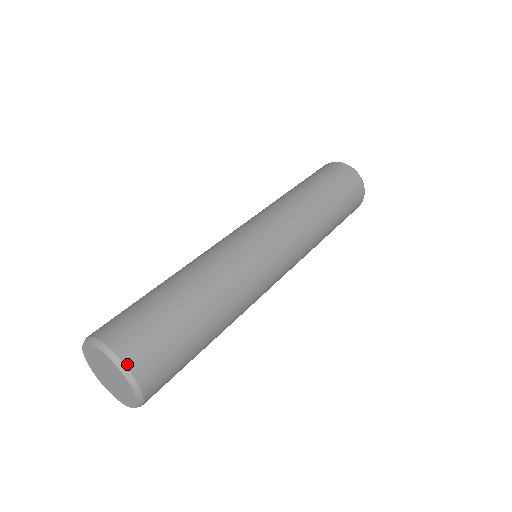
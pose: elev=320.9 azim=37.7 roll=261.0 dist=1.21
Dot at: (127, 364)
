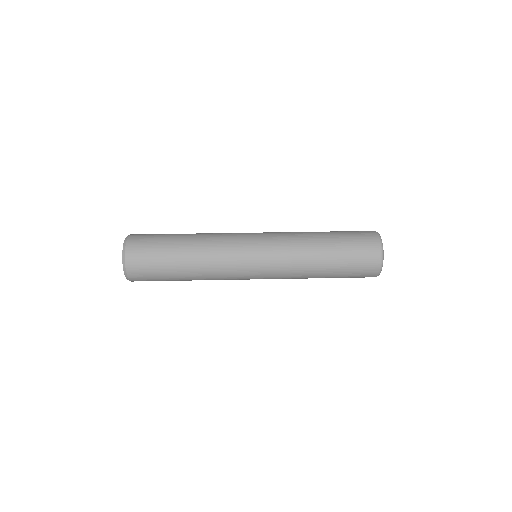
Dot at: (129, 237)
